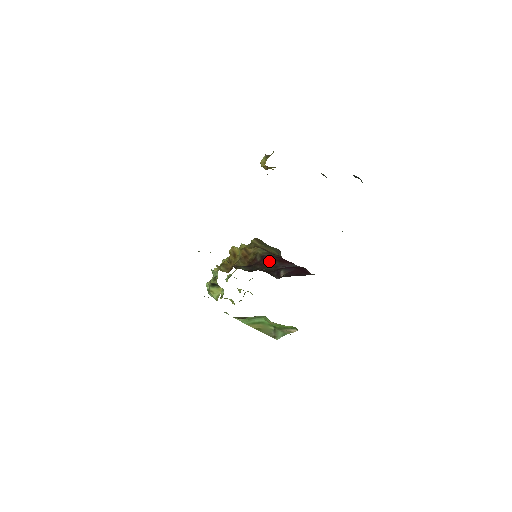
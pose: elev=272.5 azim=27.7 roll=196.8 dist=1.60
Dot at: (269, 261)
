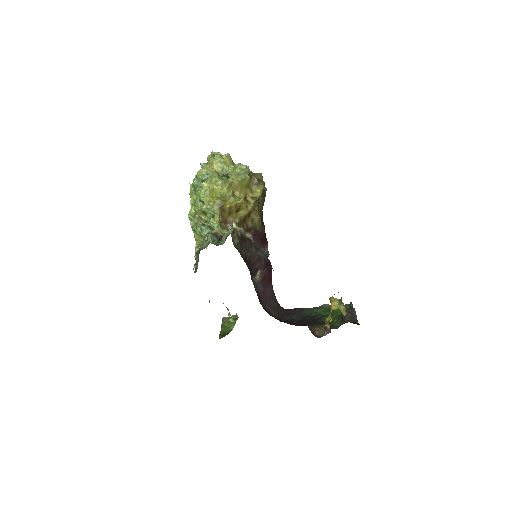
Dot at: (257, 240)
